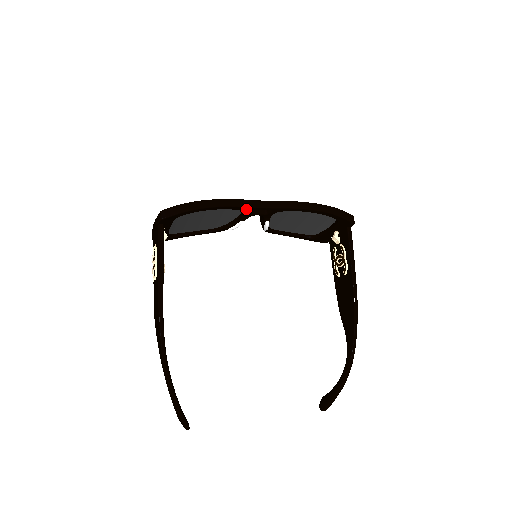
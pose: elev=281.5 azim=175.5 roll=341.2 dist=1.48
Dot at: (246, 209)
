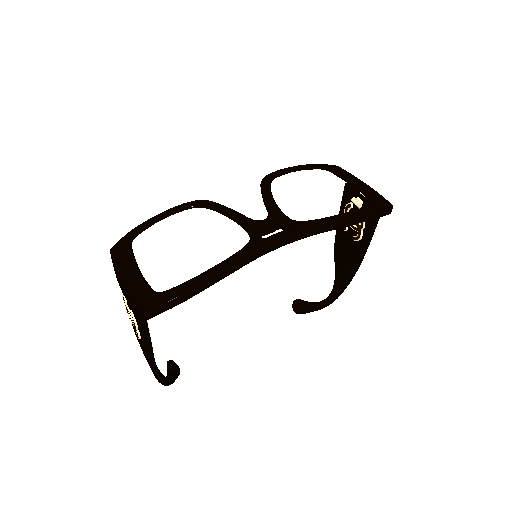
Dot at: occluded
